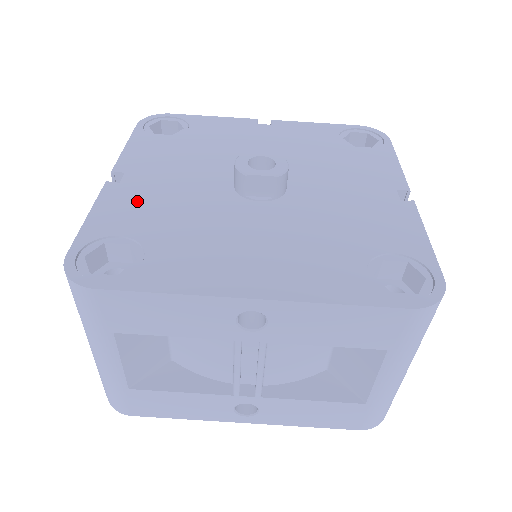
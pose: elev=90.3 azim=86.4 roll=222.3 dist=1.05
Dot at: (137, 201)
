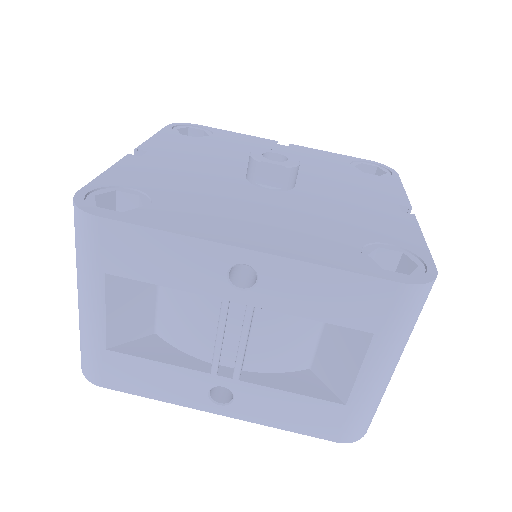
Dot at: (154, 170)
